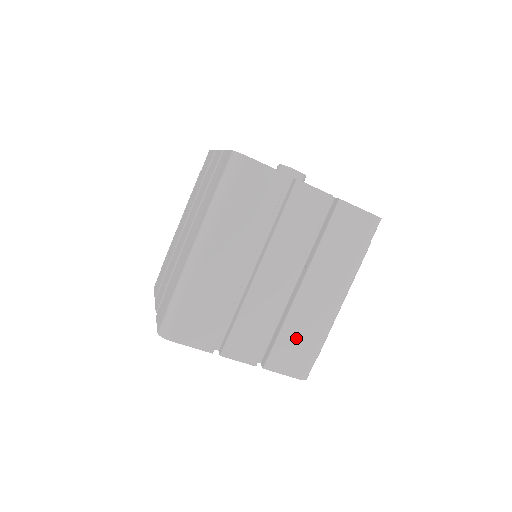
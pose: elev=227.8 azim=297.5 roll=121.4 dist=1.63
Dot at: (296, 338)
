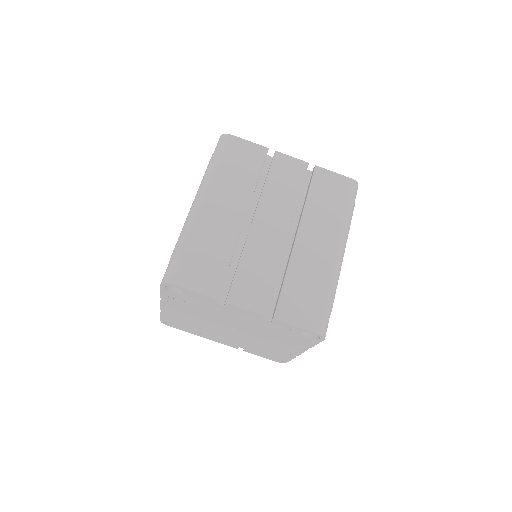
Dot at: (302, 286)
